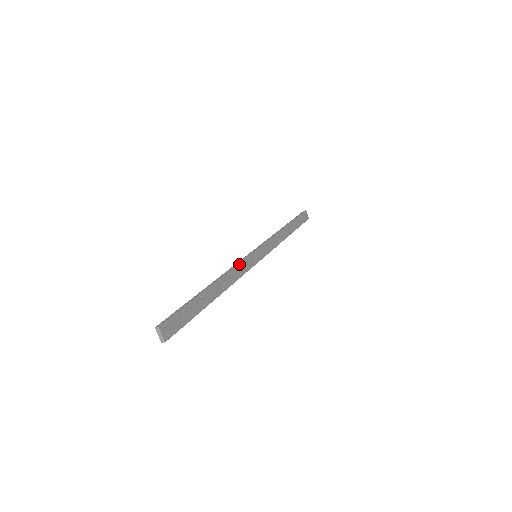
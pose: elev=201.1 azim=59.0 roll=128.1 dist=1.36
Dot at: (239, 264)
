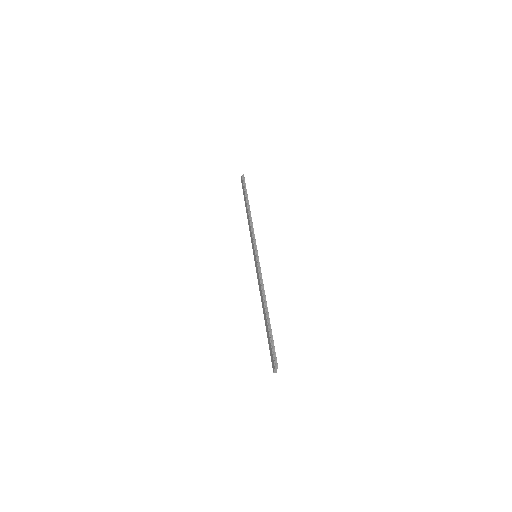
Dot at: occluded
